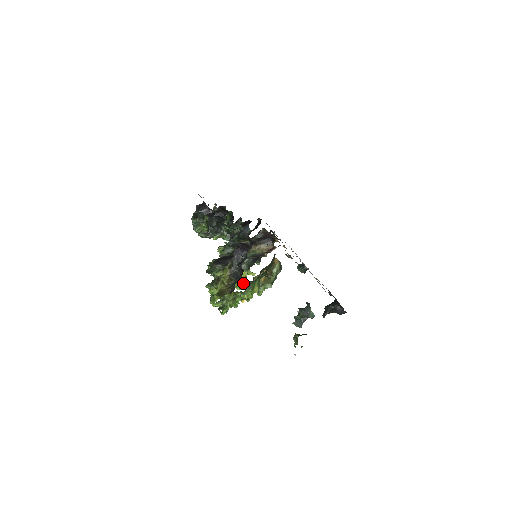
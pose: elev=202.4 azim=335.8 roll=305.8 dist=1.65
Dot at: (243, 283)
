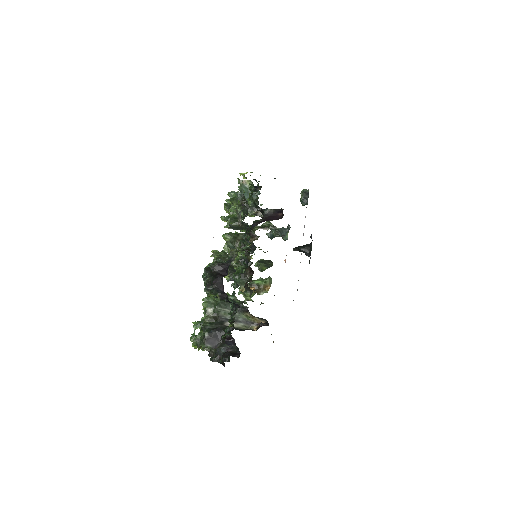
Dot at: occluded
